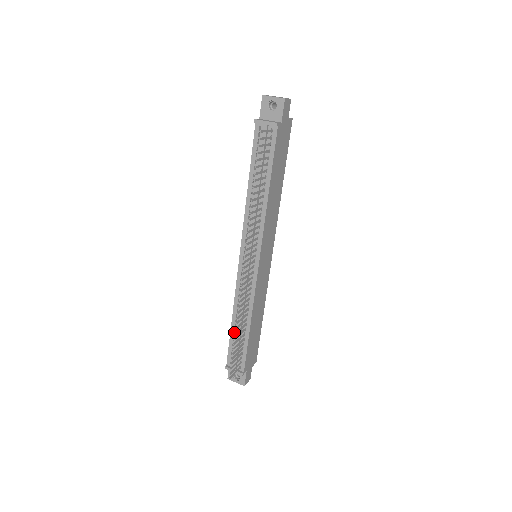
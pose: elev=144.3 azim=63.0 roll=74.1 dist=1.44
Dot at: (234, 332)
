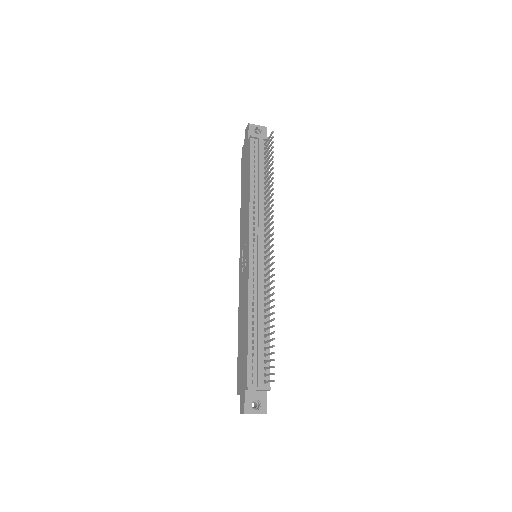
Dot at: (252, 338)
